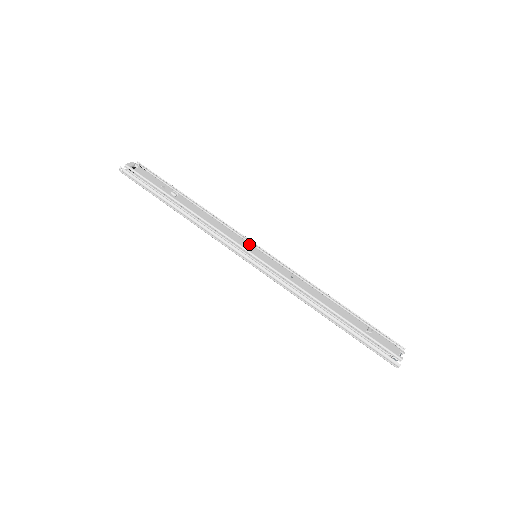
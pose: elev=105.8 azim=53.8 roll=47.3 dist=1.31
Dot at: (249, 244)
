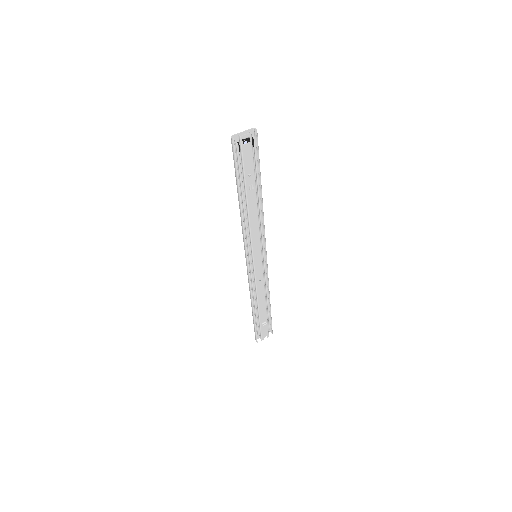
Dot at: (260, 249)
